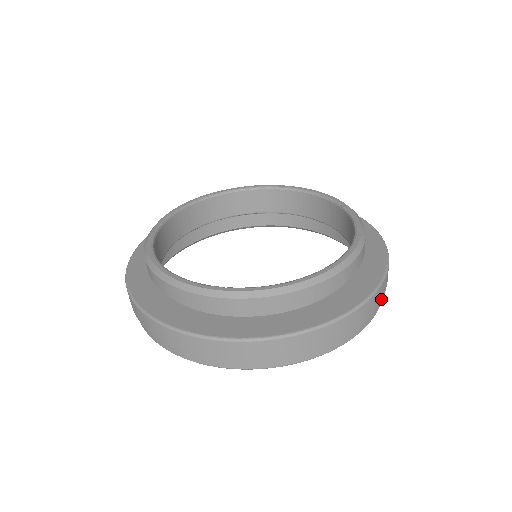
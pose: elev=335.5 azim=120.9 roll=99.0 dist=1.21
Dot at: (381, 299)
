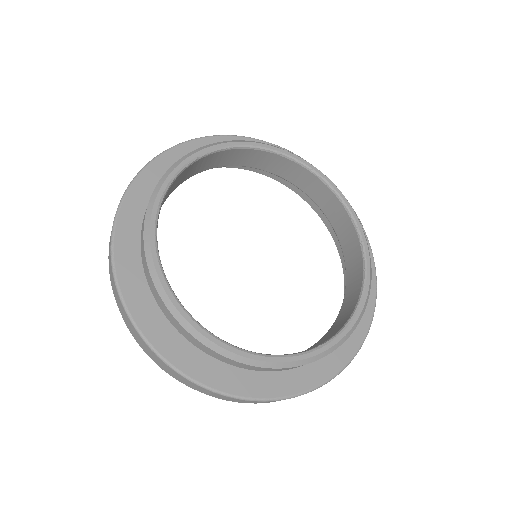
Dot at: occluded
